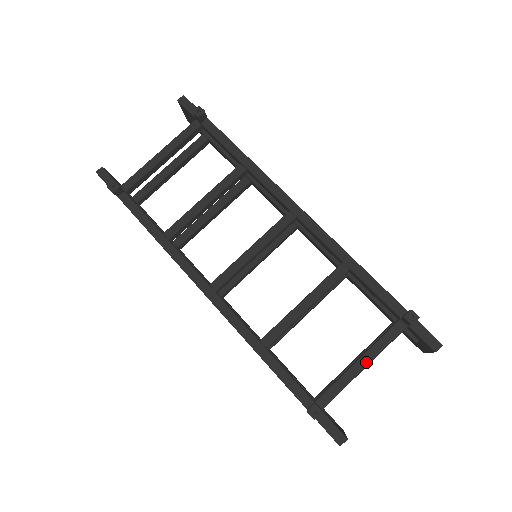
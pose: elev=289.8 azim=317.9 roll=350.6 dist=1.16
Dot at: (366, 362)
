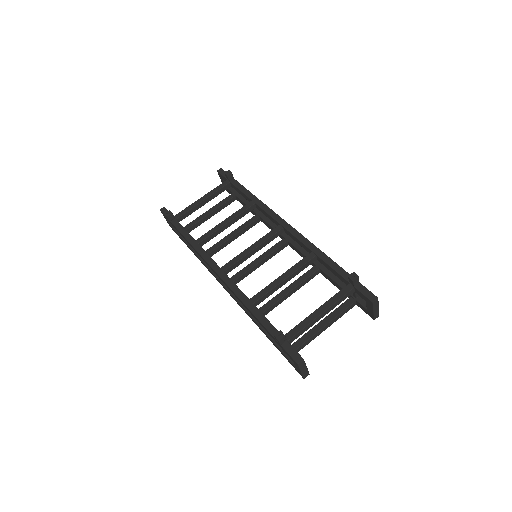
Dot at: (322, 310)
